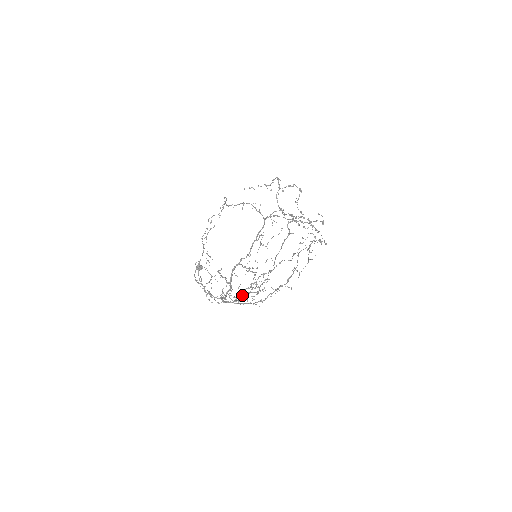
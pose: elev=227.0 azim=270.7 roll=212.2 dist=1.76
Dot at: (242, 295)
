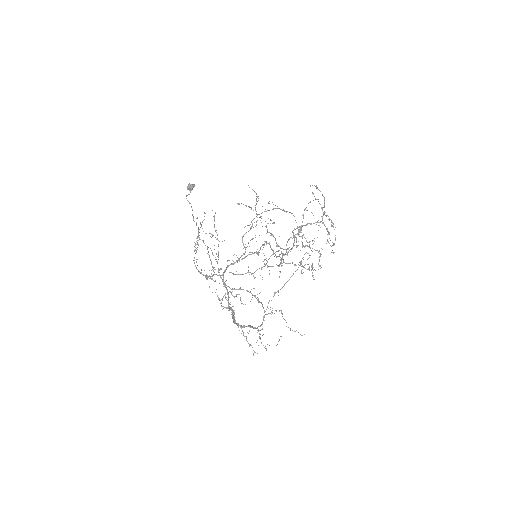
Dot at: occluded
